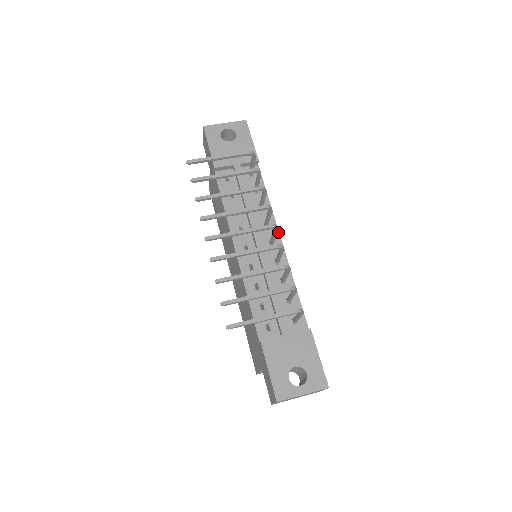
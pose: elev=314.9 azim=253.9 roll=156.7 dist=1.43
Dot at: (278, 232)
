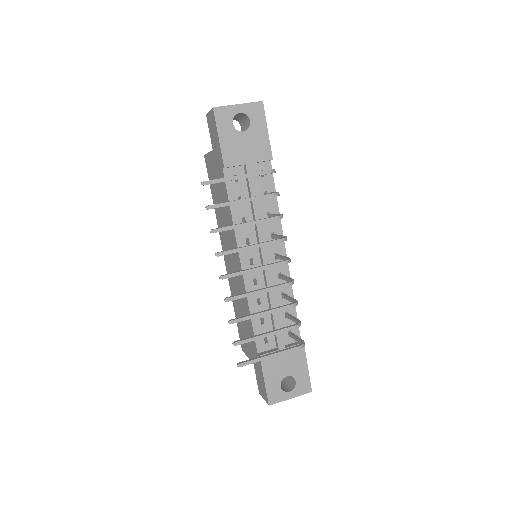
Dot at: (284, 243)
